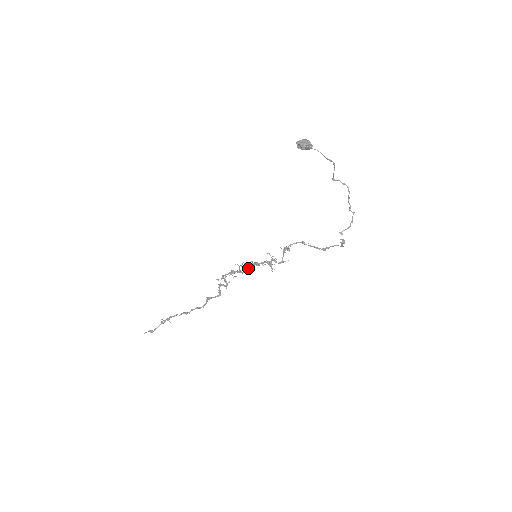
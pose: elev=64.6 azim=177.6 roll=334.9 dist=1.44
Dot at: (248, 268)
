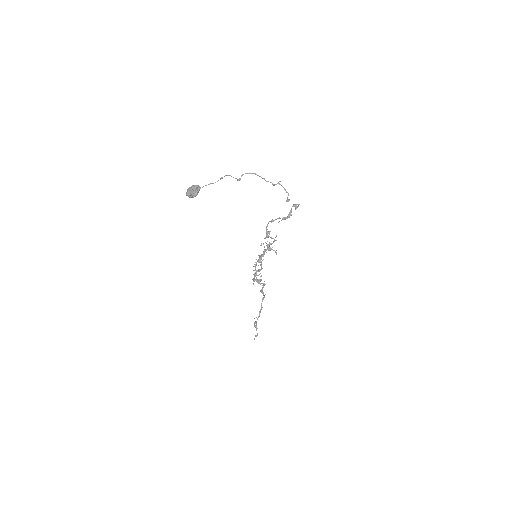
Dot at: (261, 264)
